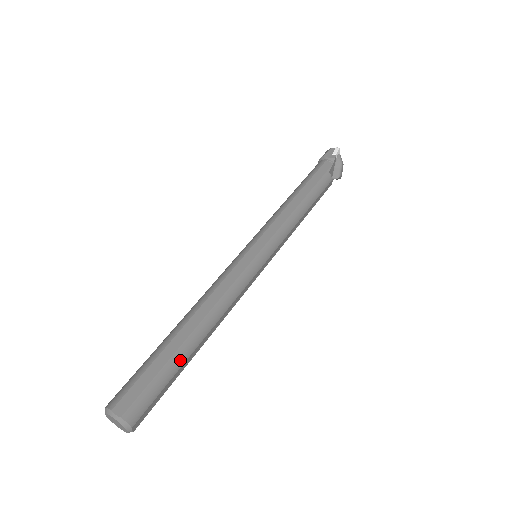
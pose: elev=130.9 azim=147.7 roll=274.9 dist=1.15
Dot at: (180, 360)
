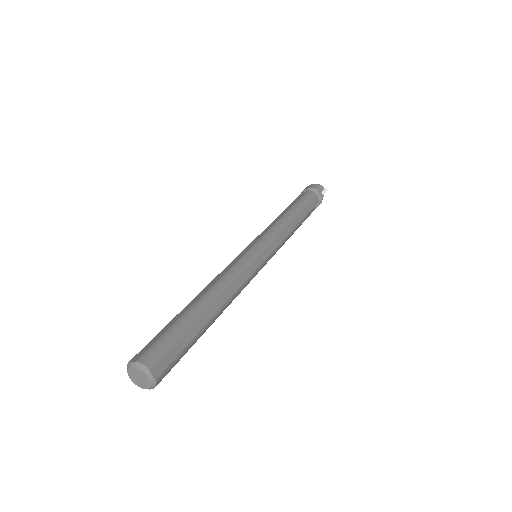
Dot at: occluded
